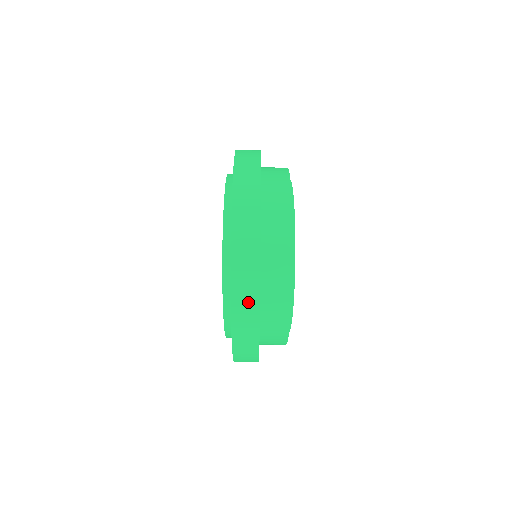
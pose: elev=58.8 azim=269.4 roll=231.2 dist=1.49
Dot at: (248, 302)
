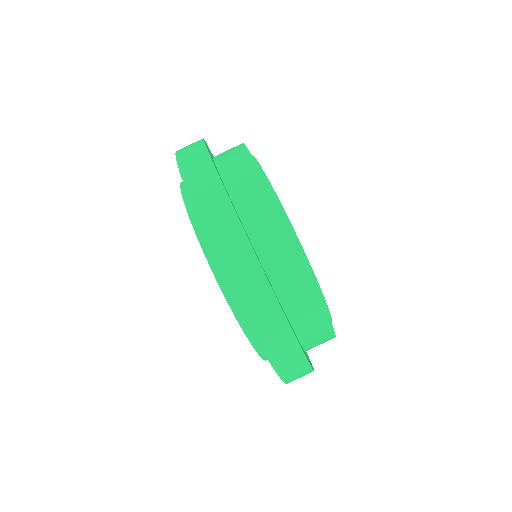
Dot at: (260, 299)
